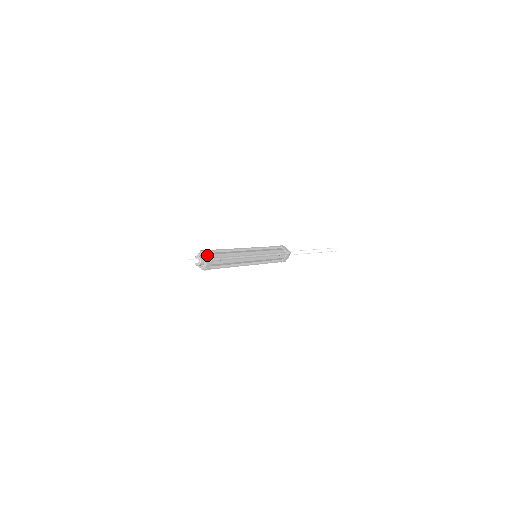
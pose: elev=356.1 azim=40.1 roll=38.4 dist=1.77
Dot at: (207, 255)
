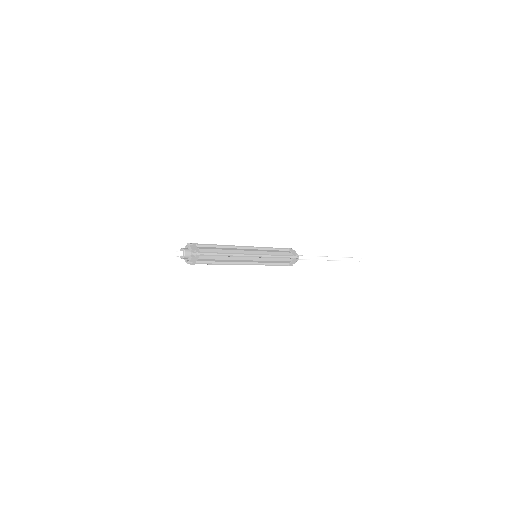
Dot at: (193, 248)
